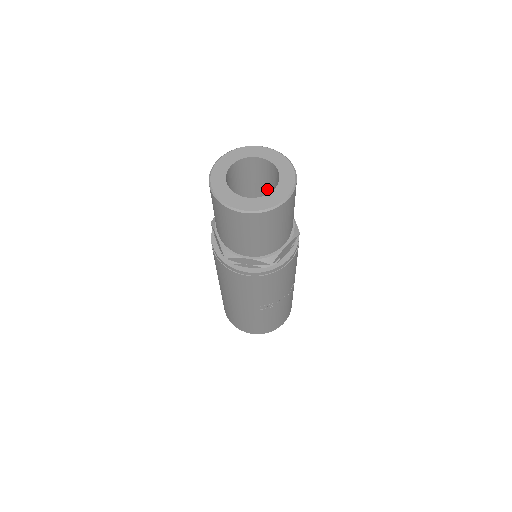
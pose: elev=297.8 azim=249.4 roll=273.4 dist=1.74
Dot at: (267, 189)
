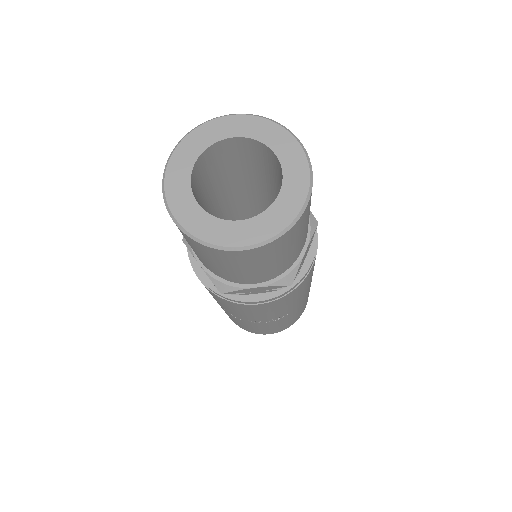
Dot at: occluded
